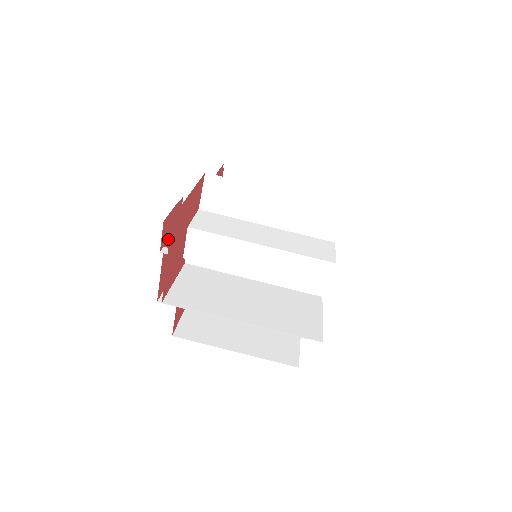
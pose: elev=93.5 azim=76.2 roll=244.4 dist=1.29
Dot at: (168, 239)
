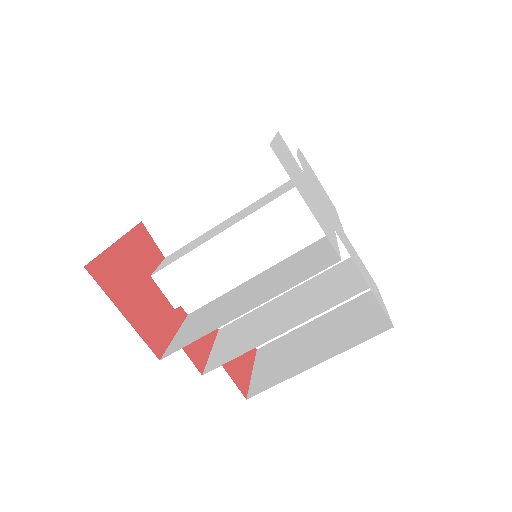
Dot at: occluded
